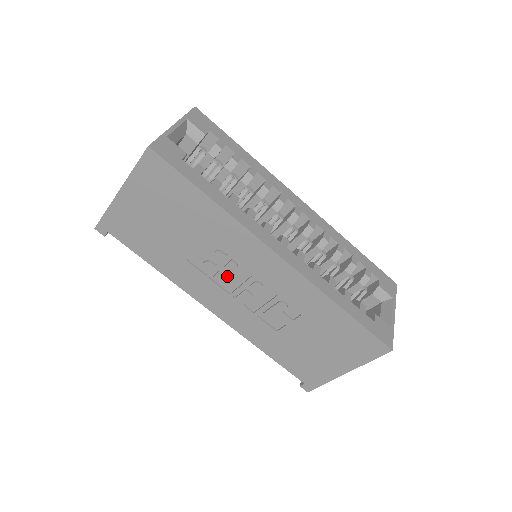
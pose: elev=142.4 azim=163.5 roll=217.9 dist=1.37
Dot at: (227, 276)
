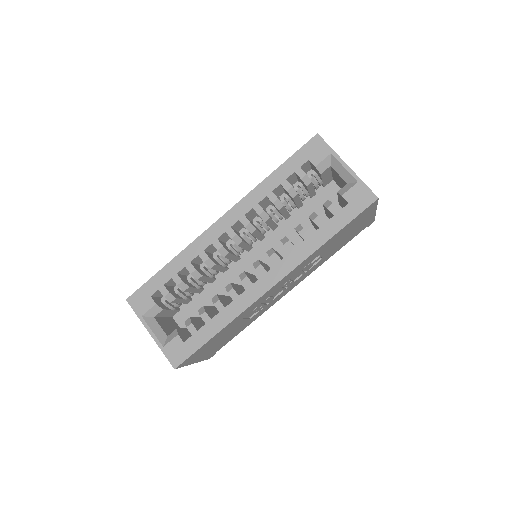
Dot at: (271, 299)
